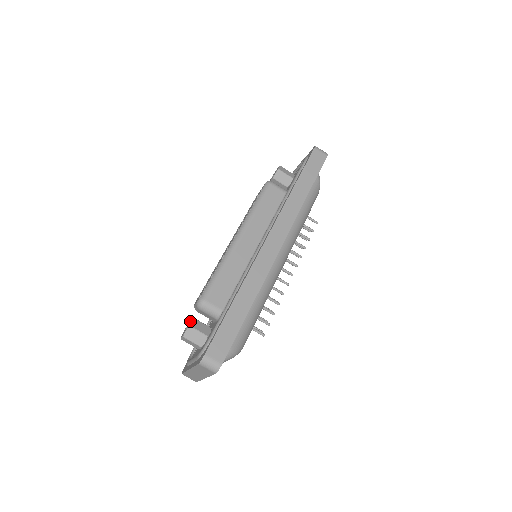
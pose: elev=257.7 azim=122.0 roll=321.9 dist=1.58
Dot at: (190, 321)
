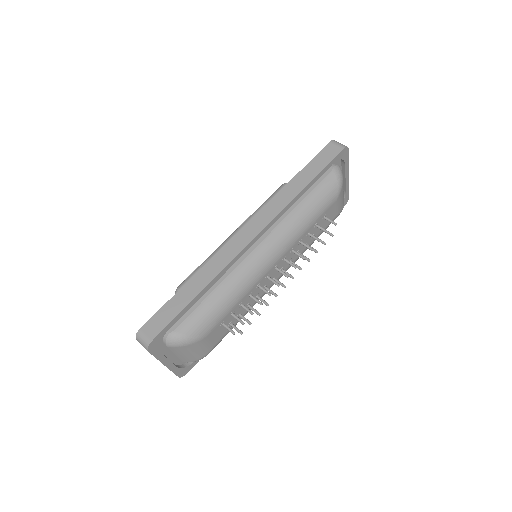
Dot at: occluded
